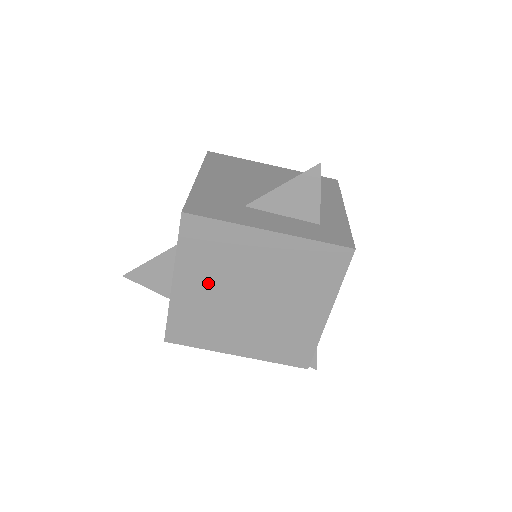
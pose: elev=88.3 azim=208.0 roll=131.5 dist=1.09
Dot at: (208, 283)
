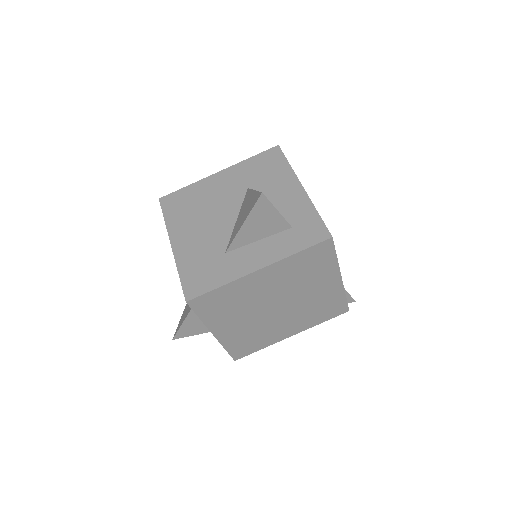
Dot at: (239, 320)
